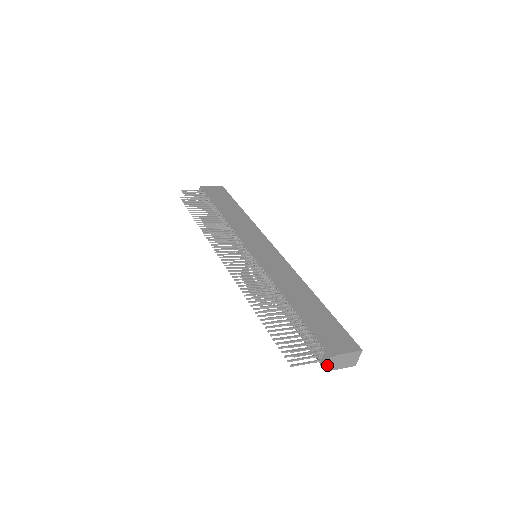
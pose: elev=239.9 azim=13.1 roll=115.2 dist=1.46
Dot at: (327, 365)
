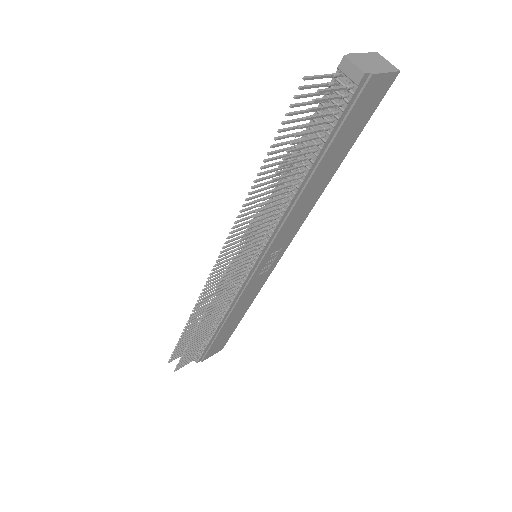
Dot at: (356, 67)
